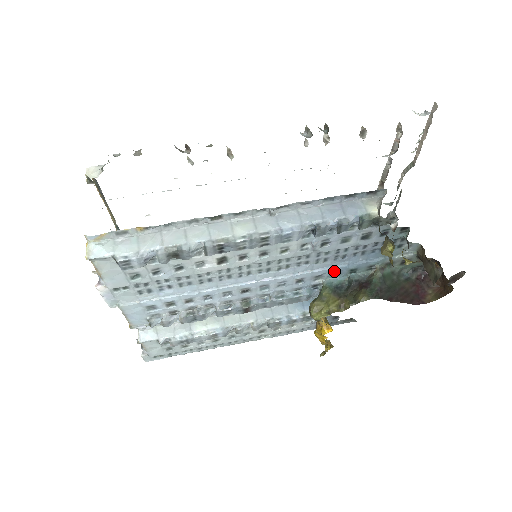
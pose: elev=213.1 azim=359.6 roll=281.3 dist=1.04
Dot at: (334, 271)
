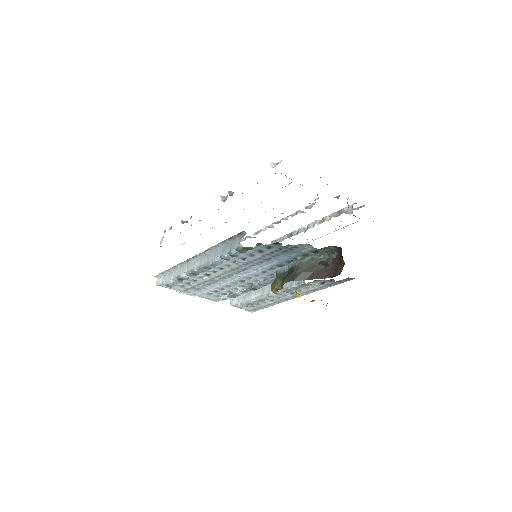
Dot at: (276, 265)
